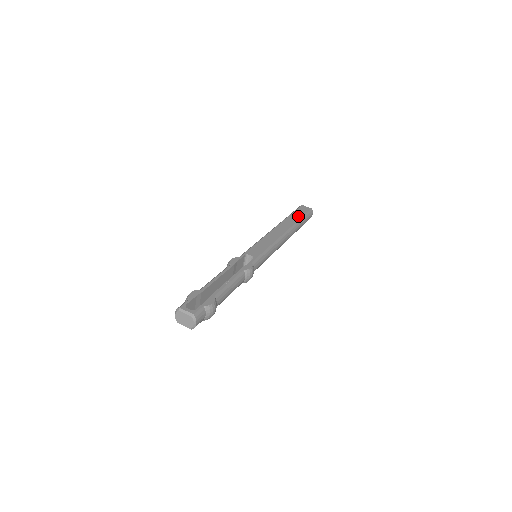
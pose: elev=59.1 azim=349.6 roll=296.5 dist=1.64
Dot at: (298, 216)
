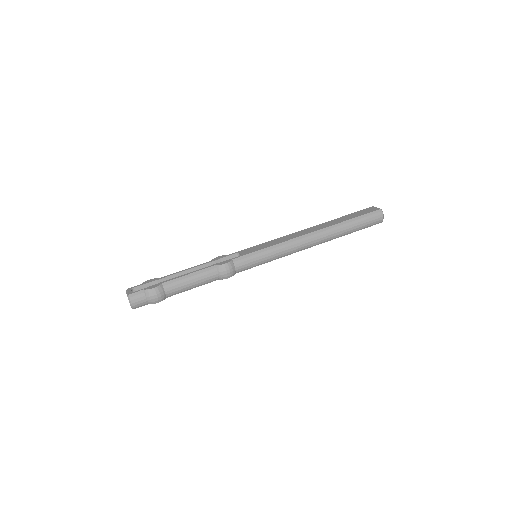
Dot at: (349, 217)
